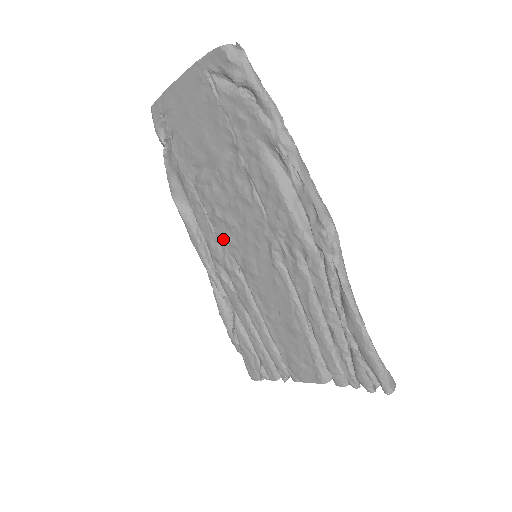
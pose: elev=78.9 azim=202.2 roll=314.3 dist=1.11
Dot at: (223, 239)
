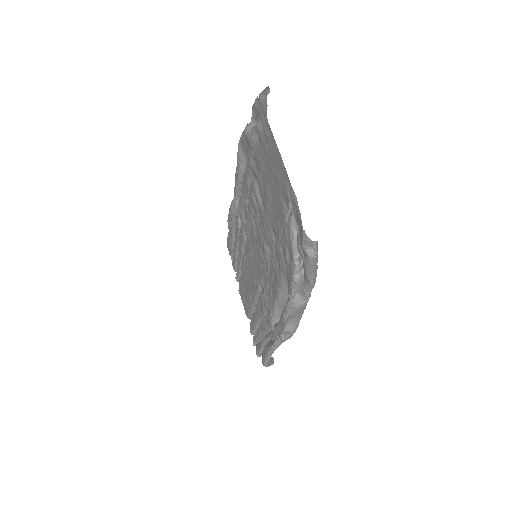
Dot at: (247, 219)
